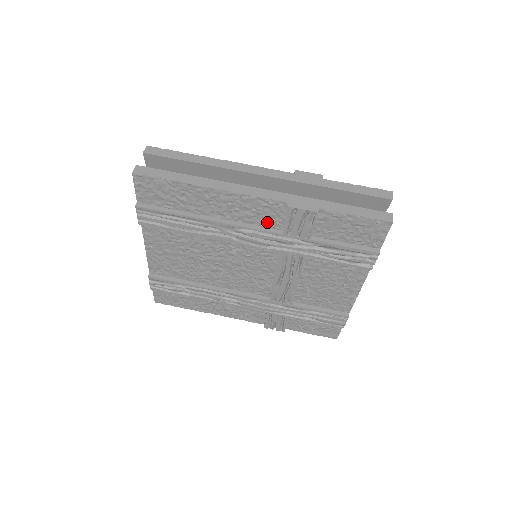
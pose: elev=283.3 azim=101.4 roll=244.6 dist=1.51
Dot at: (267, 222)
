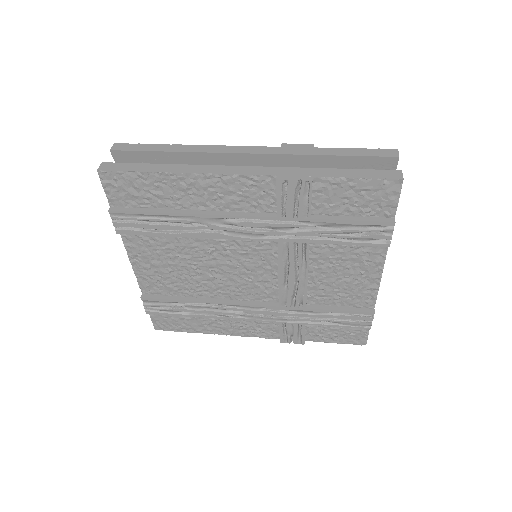
Dot at: (257, 206)
